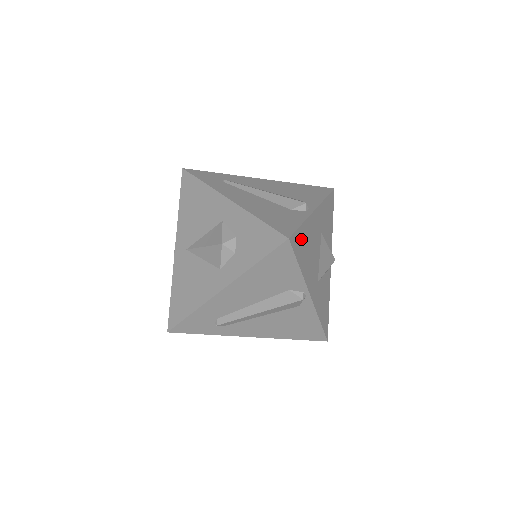
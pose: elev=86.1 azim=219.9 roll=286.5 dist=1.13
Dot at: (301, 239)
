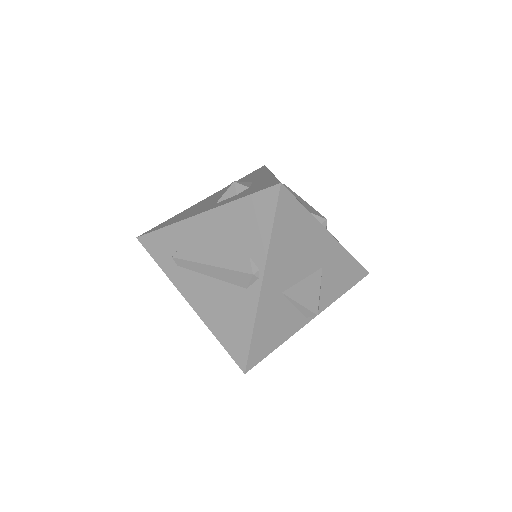
Dot at: (294, 216)
